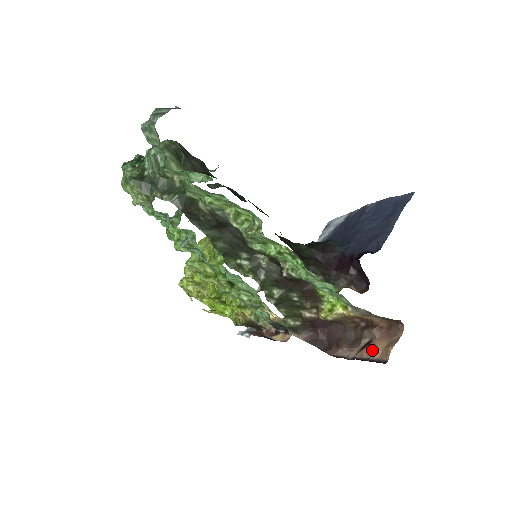
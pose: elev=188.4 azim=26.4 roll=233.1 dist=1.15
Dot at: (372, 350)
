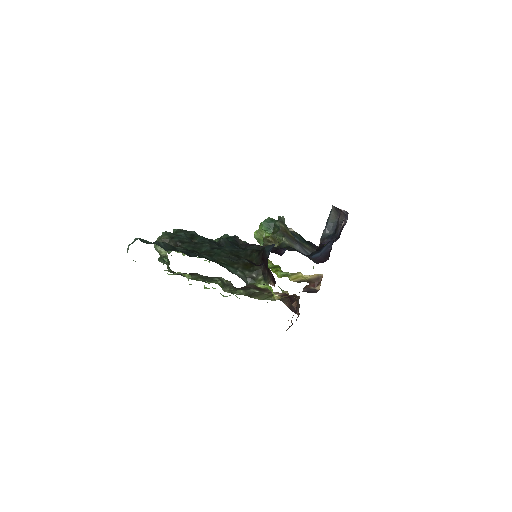
Dot at: occluded
